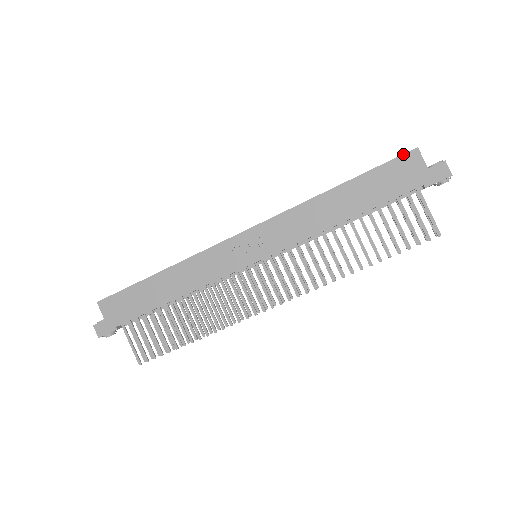
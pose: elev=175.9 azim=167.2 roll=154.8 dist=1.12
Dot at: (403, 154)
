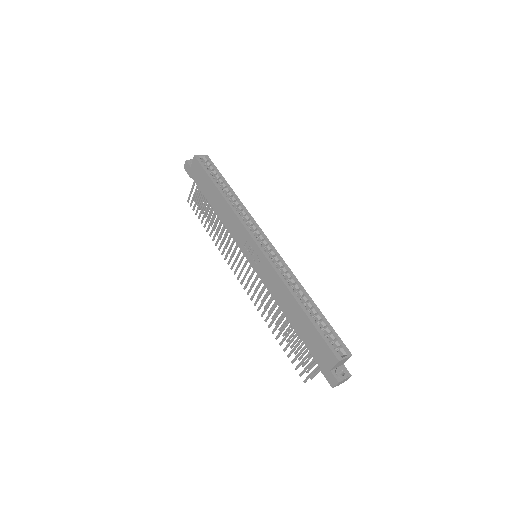
Dot at: (332, 351)
